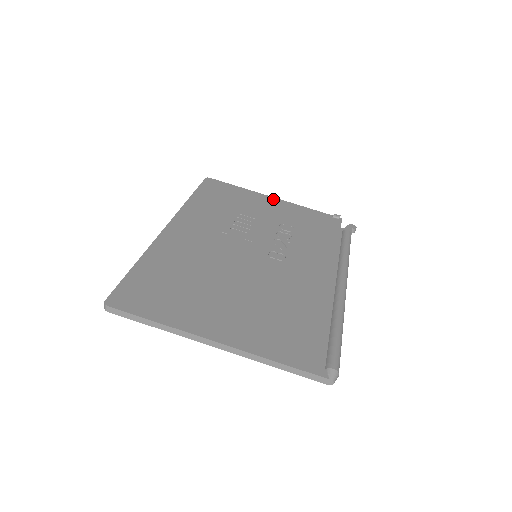
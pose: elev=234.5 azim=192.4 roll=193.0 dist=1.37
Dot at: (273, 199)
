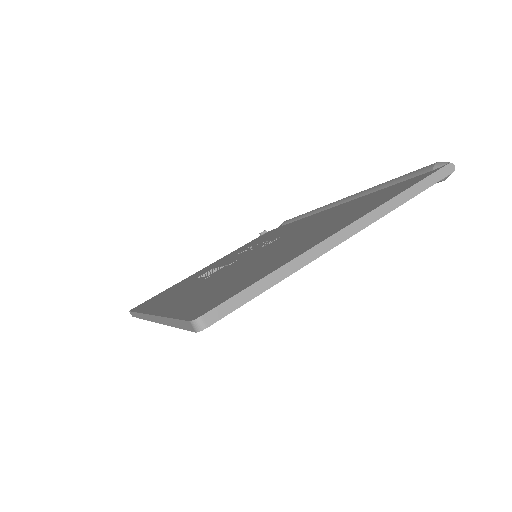
Dot at: occluded
